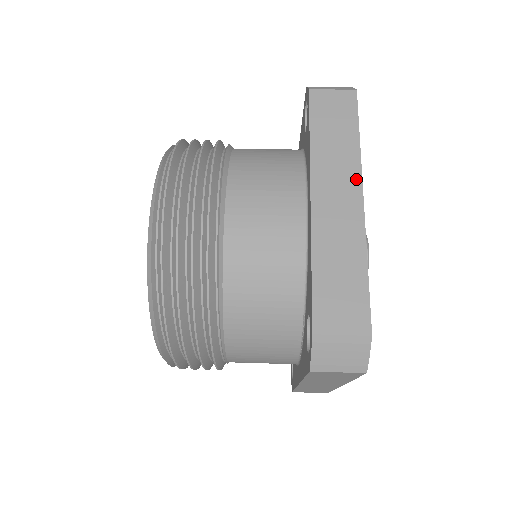
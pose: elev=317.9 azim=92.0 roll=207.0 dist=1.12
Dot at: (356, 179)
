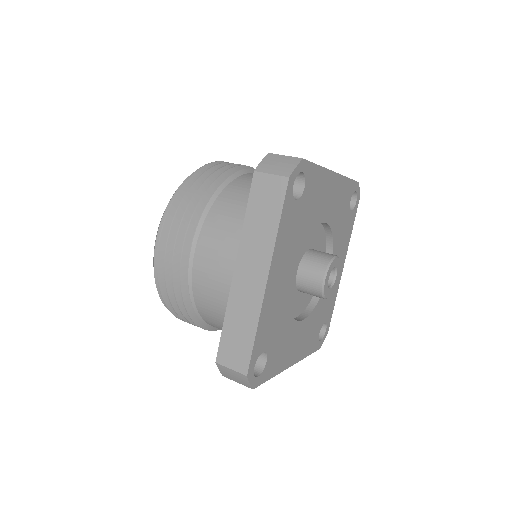
Dot at: (267, 262)
